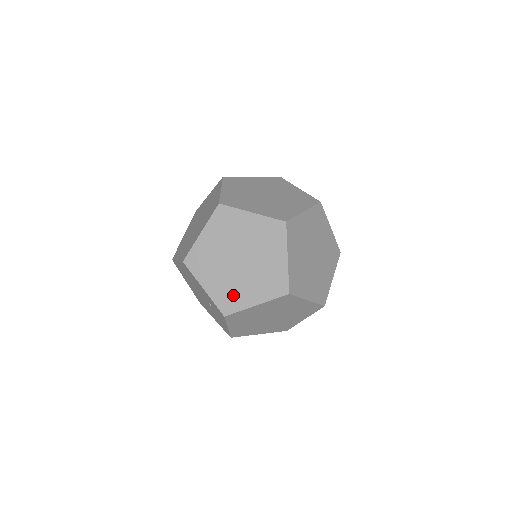
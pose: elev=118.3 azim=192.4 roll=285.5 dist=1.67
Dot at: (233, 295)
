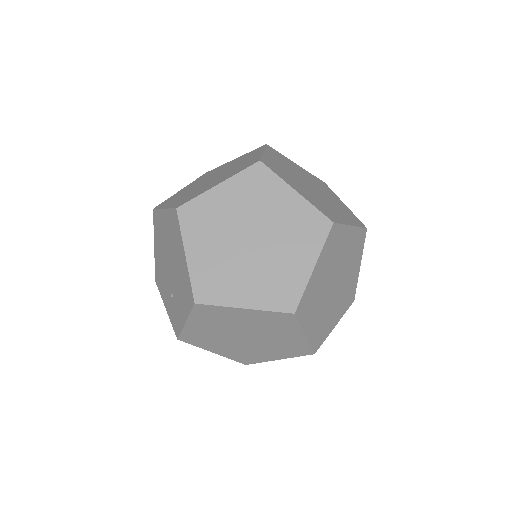
Dot at: (205, 340)
